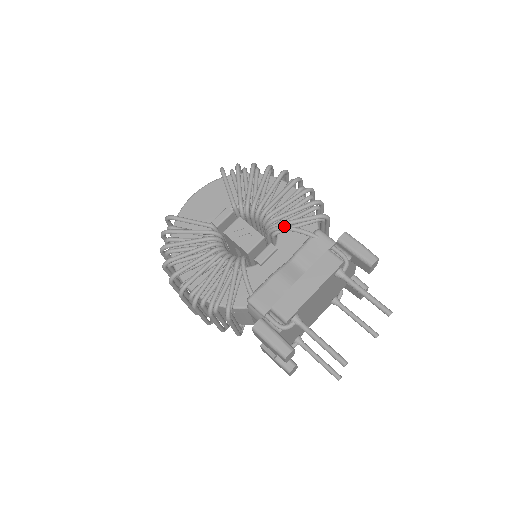
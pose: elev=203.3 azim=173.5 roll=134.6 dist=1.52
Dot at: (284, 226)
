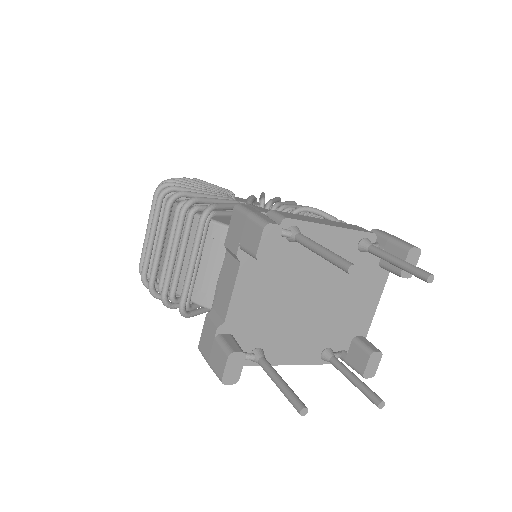
Dot at: occluded
